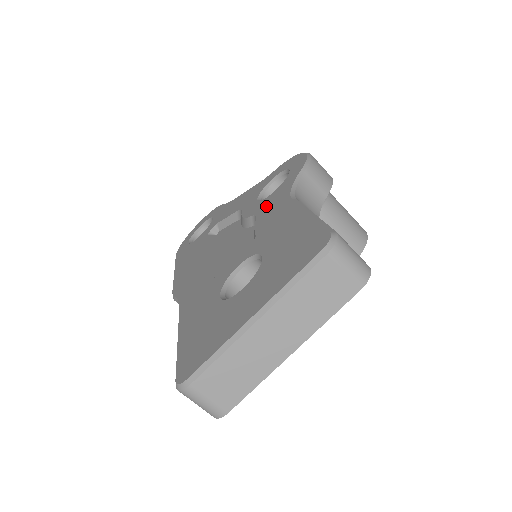
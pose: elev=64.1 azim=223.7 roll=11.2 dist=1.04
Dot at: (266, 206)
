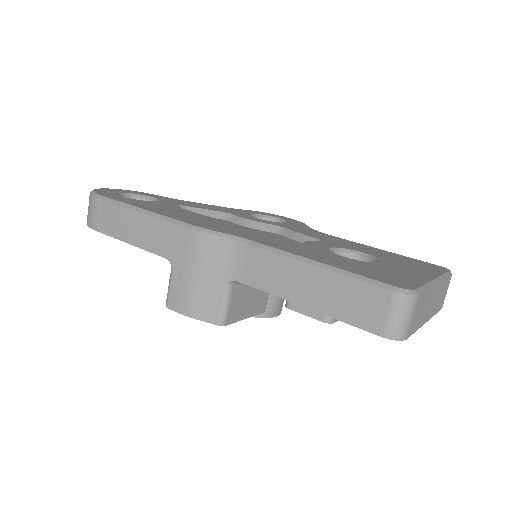
Dot at: (291, 227)
